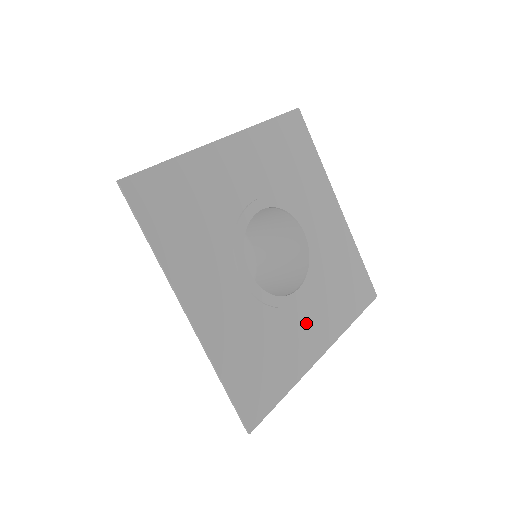
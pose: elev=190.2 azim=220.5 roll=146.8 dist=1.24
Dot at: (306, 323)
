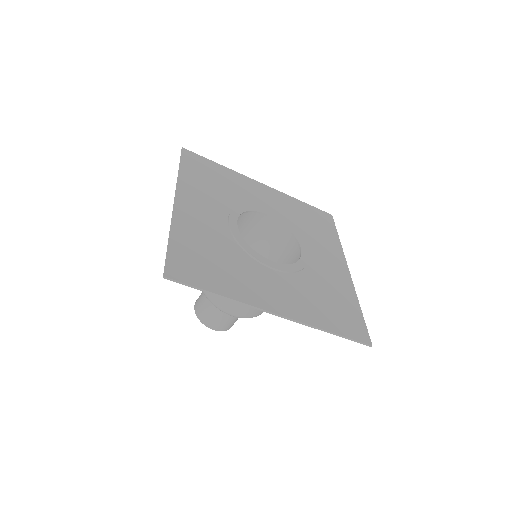
Dot at: (271, 284)
